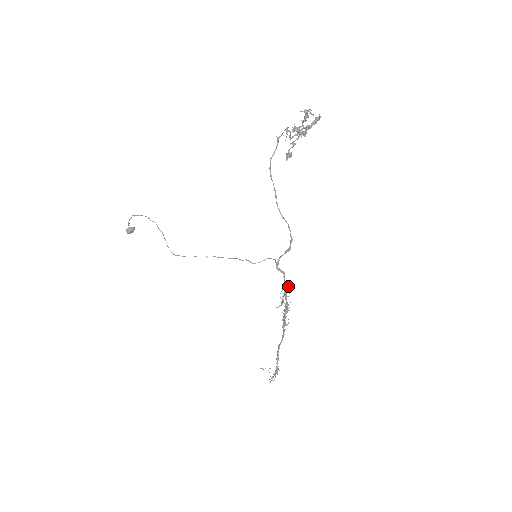
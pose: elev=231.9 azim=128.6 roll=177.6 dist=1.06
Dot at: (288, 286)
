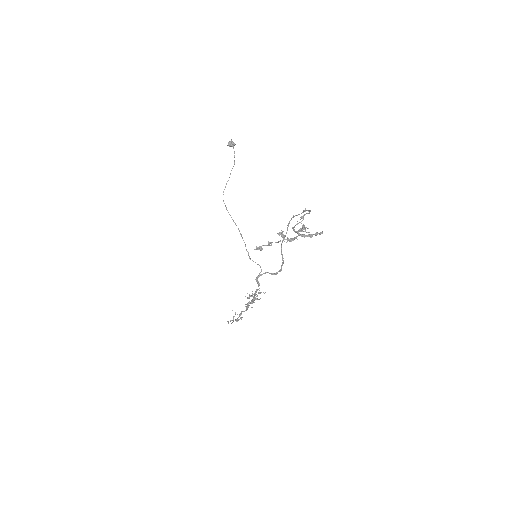
Dot at: occluded
